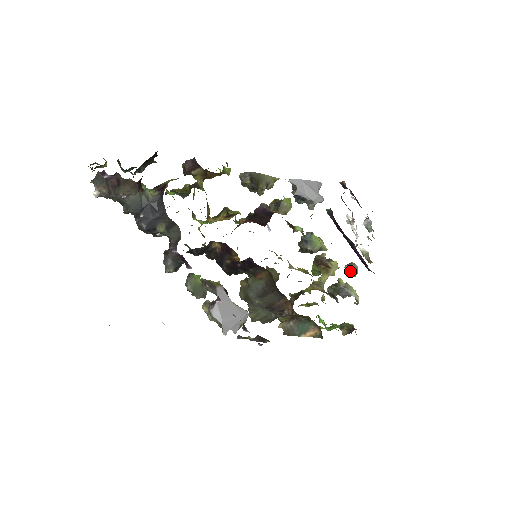
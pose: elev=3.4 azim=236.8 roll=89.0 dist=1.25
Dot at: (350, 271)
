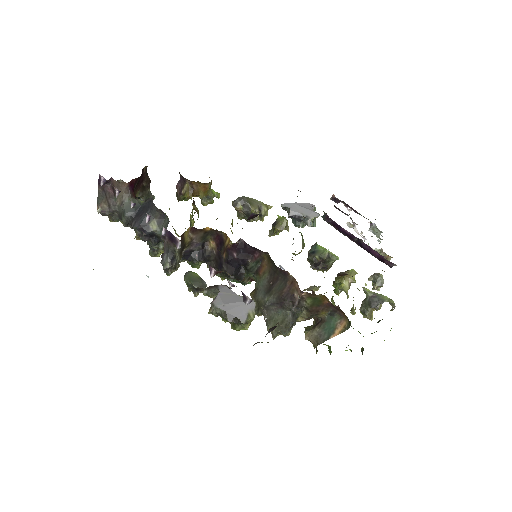
Dot at: (375, 280)
